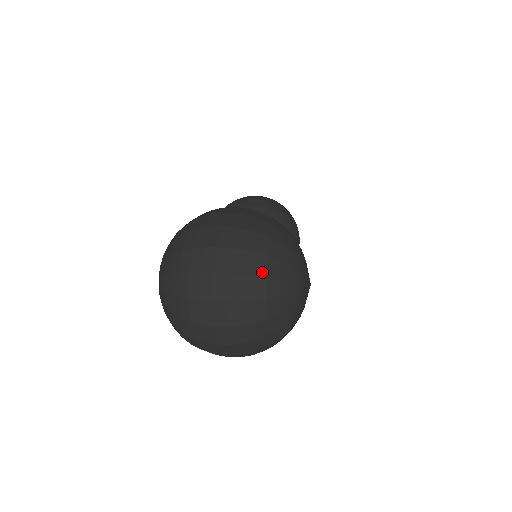
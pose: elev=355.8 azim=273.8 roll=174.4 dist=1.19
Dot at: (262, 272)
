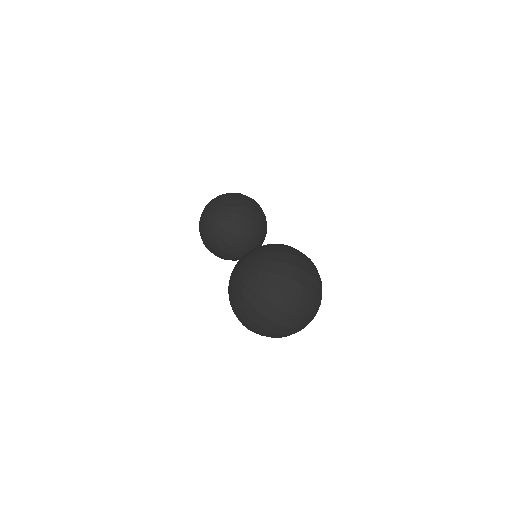
Dot at: (313, 305)
